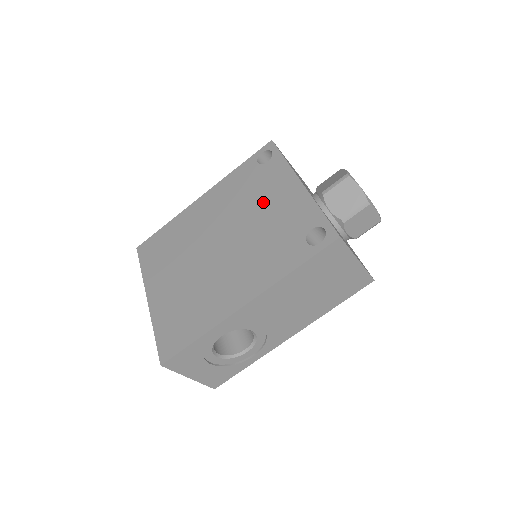
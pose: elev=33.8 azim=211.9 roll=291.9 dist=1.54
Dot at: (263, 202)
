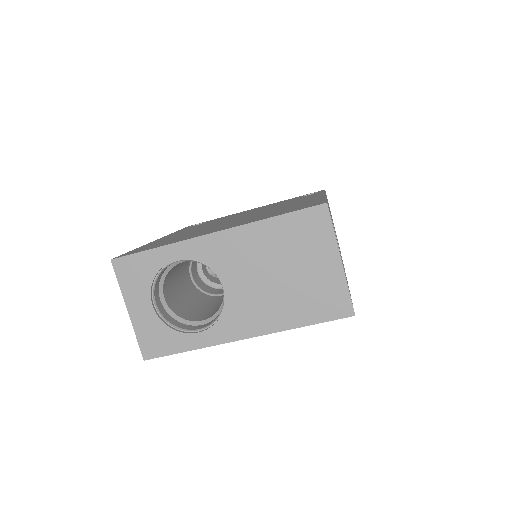
Dot at: (239, 214)
